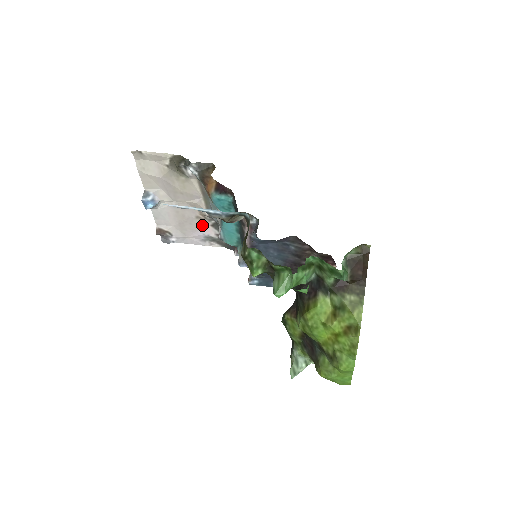
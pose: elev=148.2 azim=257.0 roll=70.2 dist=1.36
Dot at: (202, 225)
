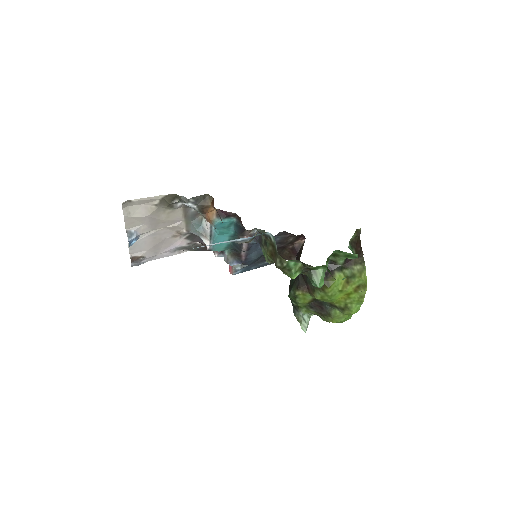
Dot at: (176, 241)
